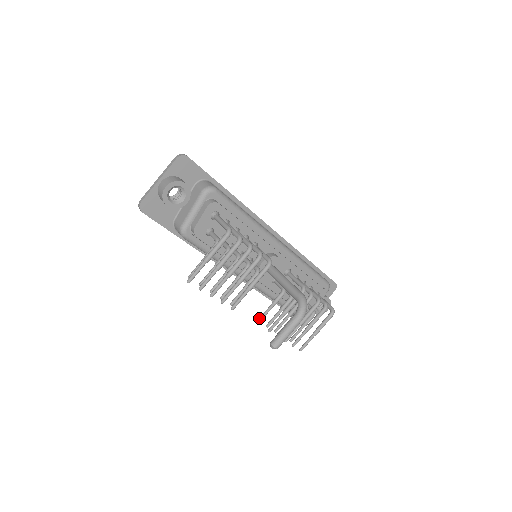
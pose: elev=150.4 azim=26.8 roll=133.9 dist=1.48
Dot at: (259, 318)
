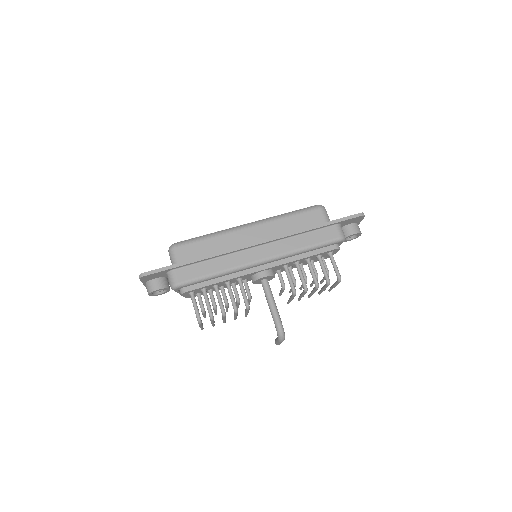
Dot at: occluded
